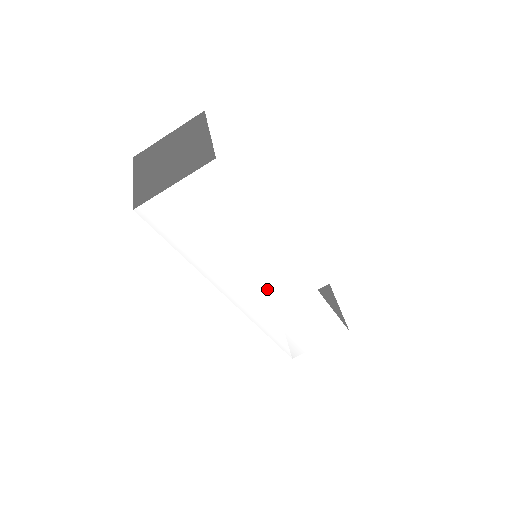
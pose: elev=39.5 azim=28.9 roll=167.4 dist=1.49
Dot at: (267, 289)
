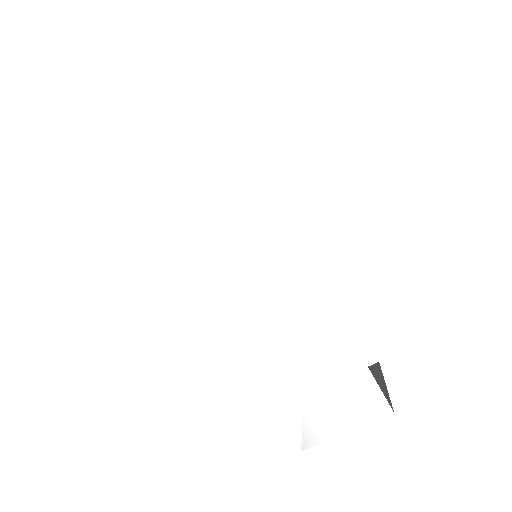
Dot at: (255, 284)
